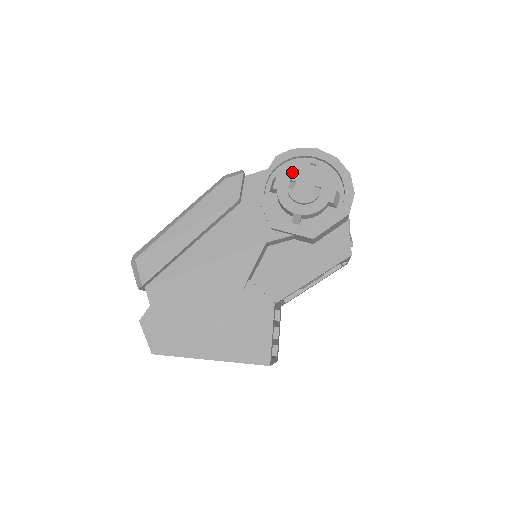
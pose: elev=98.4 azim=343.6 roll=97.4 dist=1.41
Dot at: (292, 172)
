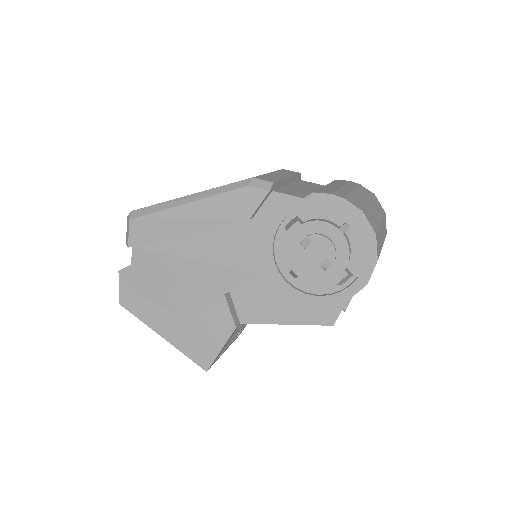
Dot at: (316, 226)
